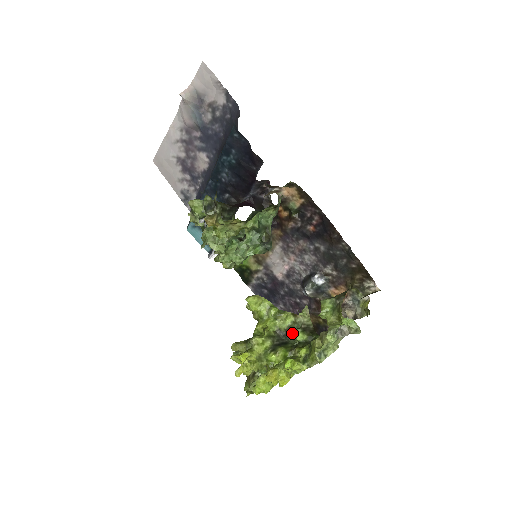
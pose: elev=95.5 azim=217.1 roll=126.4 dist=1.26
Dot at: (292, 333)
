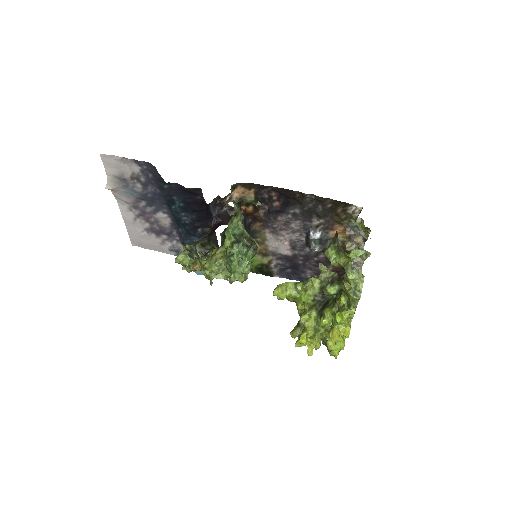
Dot at: (325, 292)
